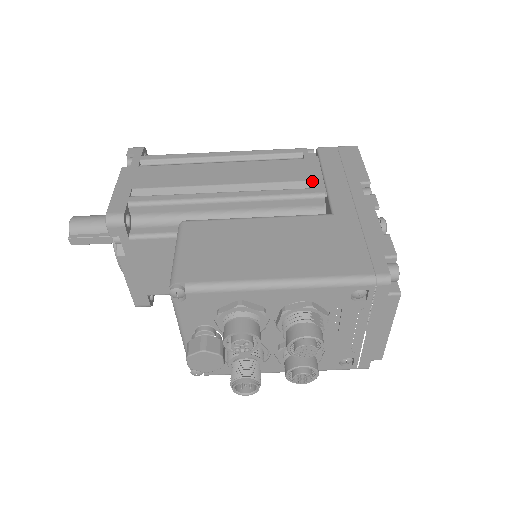
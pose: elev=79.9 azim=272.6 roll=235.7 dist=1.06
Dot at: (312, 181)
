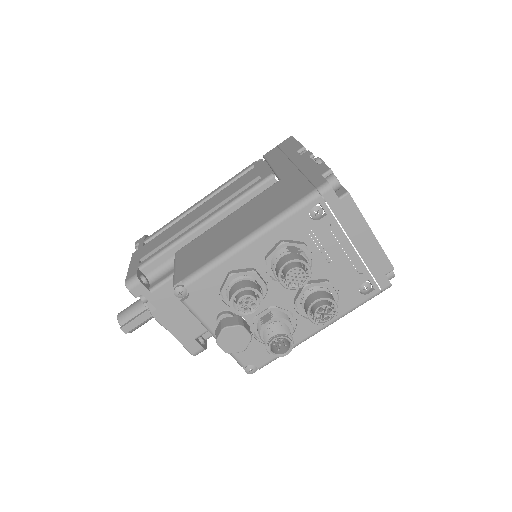
Dot at: (262, 174)
